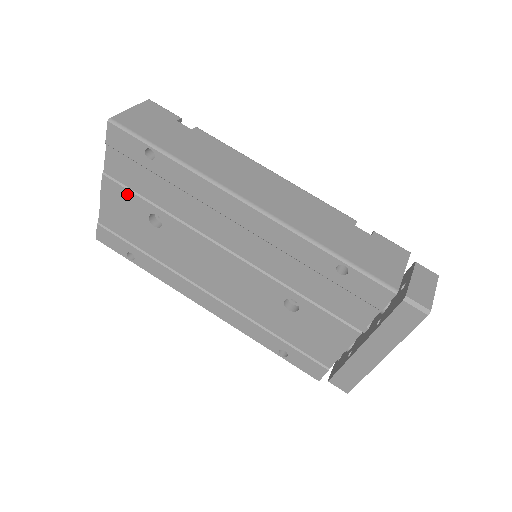
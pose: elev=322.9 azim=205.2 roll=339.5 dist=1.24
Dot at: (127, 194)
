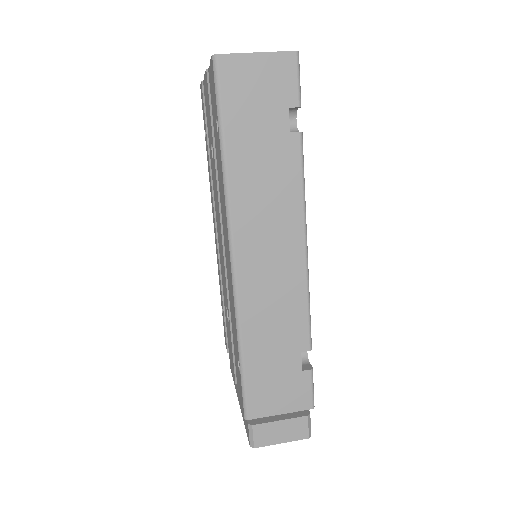
Dot at: (209, 109)
